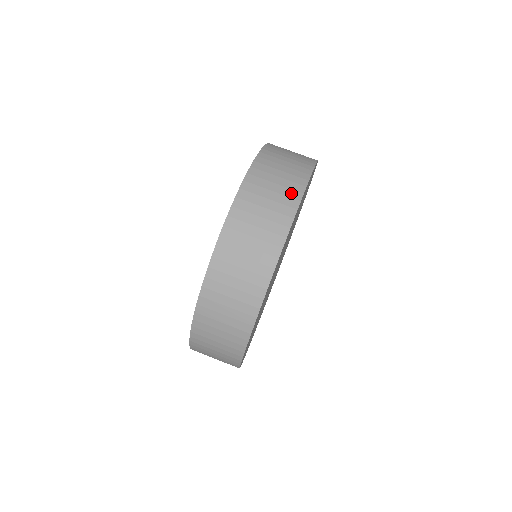
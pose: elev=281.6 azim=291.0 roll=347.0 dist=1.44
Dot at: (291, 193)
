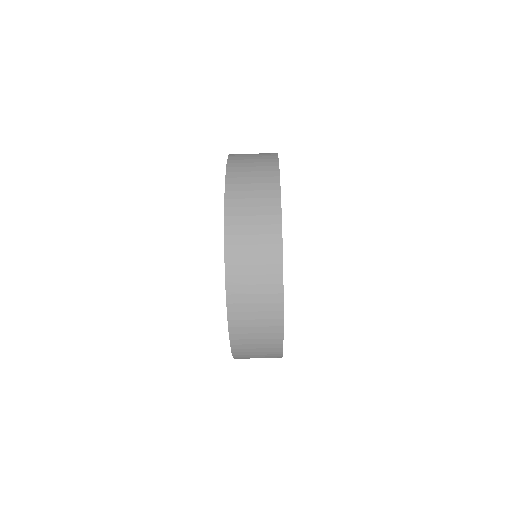
Dot at: (273, 330)
